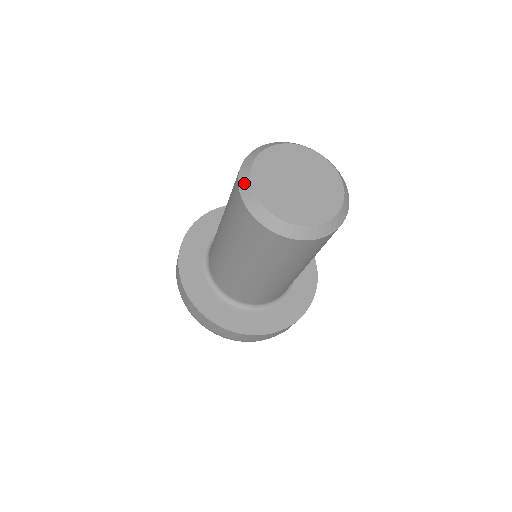
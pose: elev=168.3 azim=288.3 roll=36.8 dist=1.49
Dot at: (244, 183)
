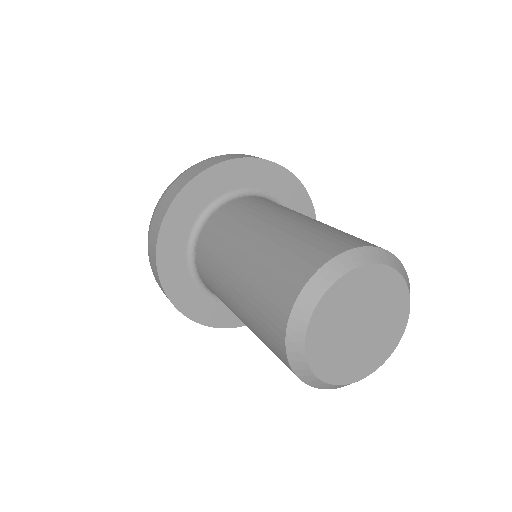
Dot at: (299, 366)
